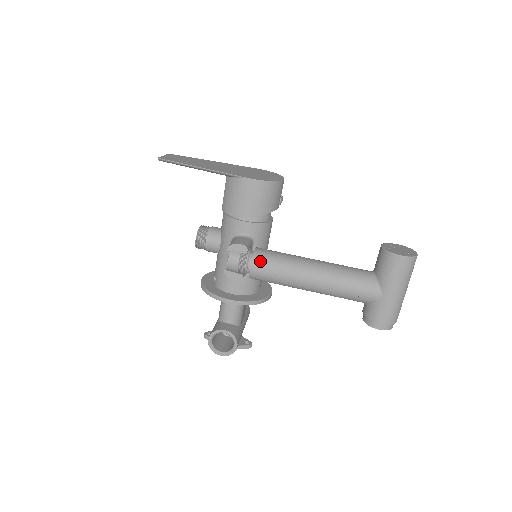
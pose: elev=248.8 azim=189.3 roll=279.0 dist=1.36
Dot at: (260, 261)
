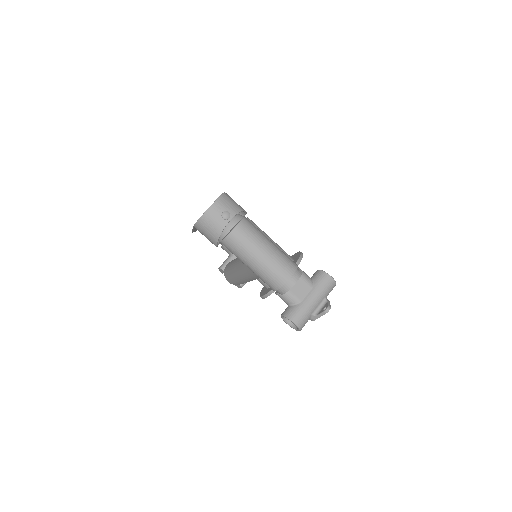
Dot at: (226, 275)
